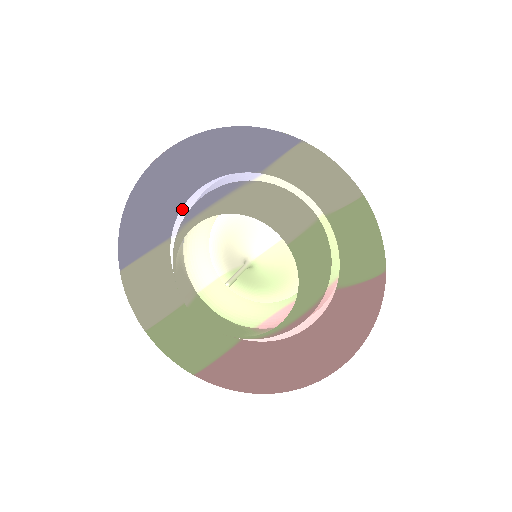
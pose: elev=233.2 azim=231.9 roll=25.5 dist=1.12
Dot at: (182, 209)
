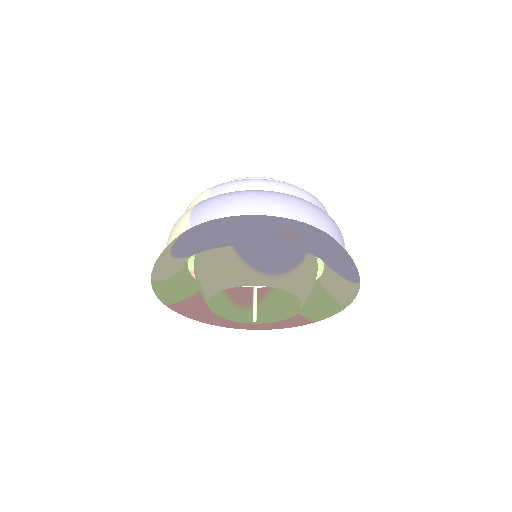
Dot at: occluded
